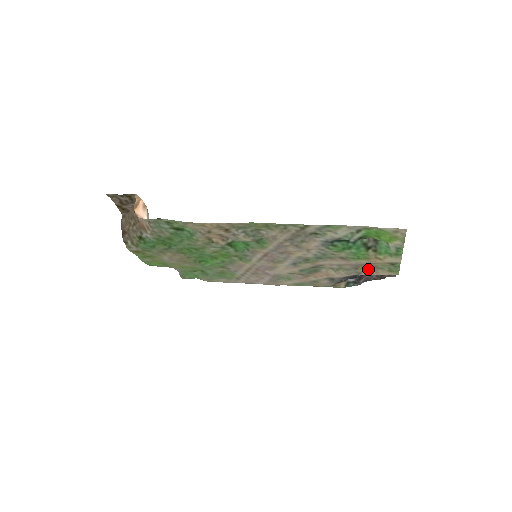
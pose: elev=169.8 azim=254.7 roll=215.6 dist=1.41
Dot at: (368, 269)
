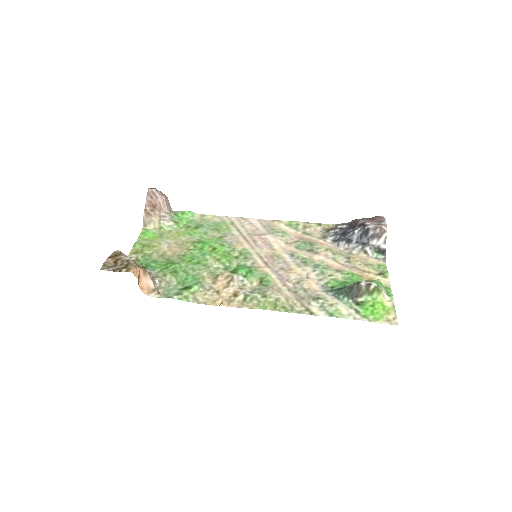
Dot at: (359, 259)
